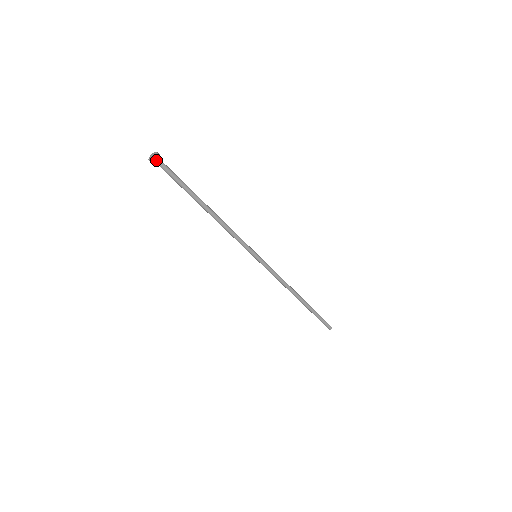
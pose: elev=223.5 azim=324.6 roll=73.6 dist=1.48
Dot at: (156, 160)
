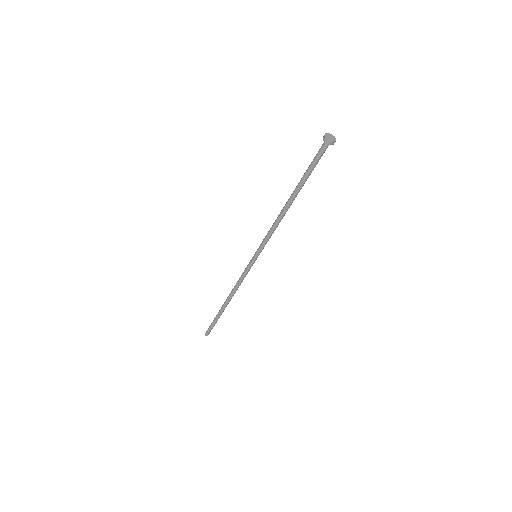
Dot at: (327, 142)
